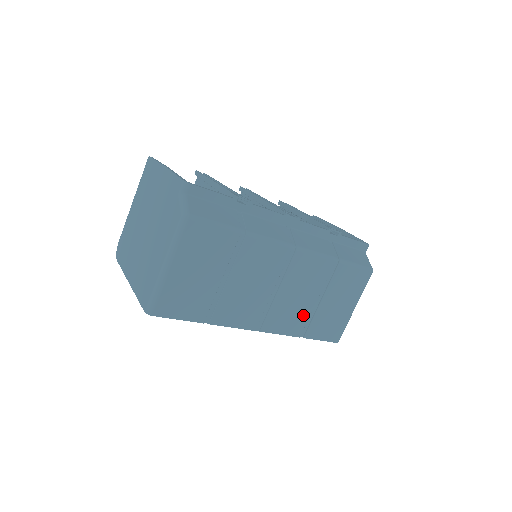
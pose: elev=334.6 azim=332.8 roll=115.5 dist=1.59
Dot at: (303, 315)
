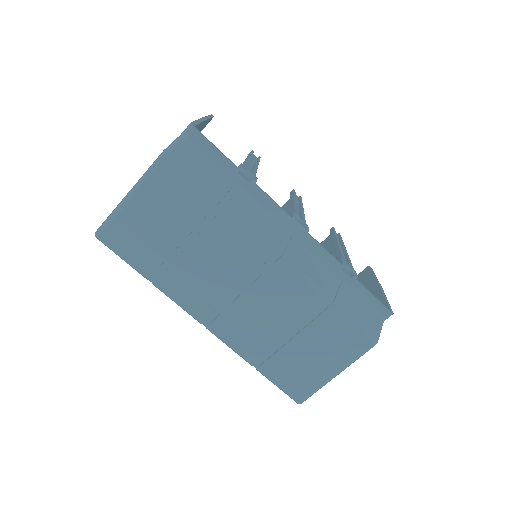
Dot at: (264, 341)
